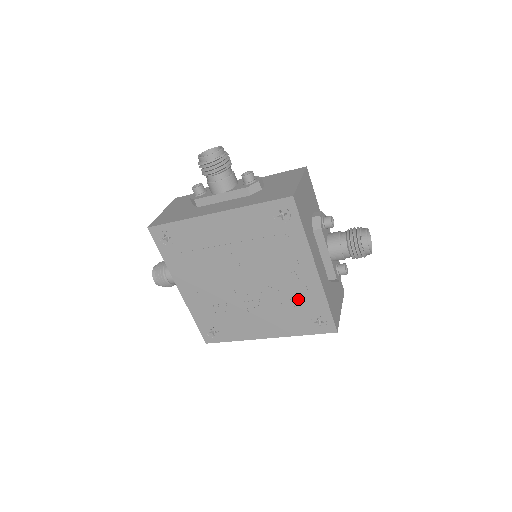
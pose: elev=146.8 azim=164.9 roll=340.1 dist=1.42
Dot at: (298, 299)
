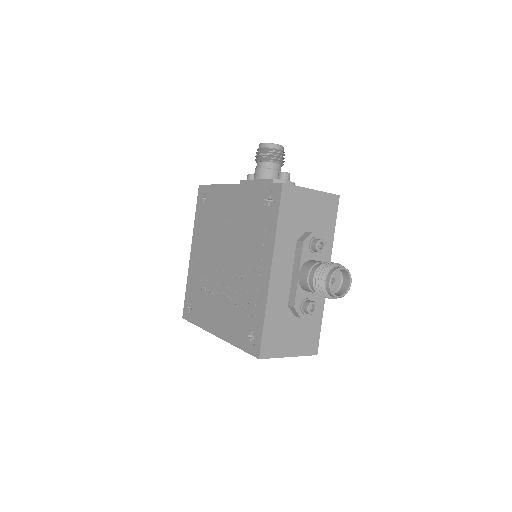
Dot at: (248, 300)
